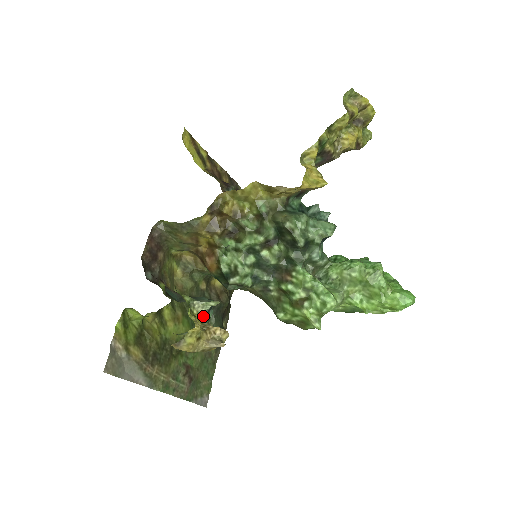
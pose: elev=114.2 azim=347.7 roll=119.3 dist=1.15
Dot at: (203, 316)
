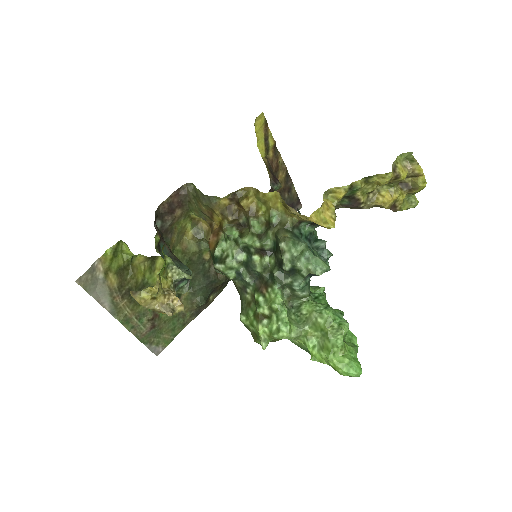
Dot at: (175, 282)
